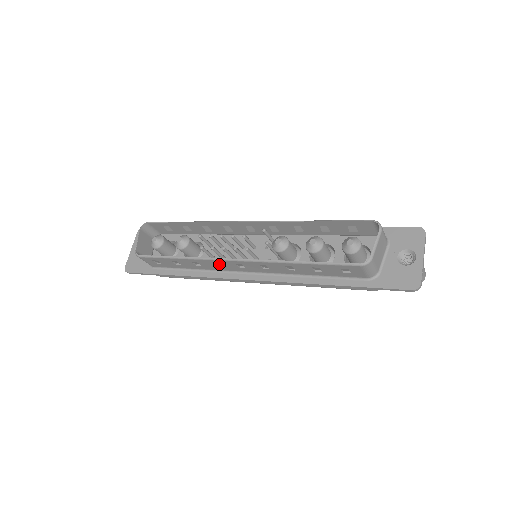
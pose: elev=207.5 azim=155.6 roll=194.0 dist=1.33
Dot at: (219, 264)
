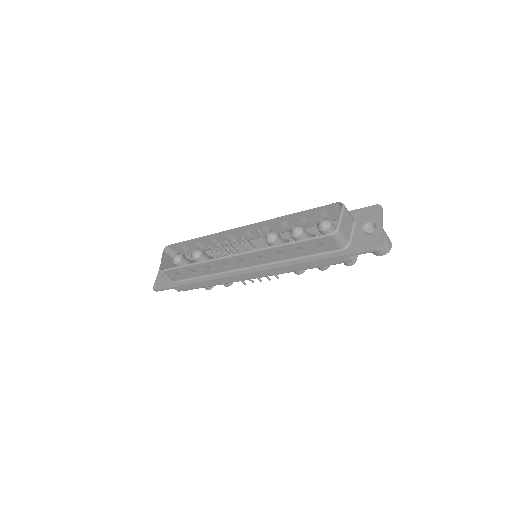
Dot at: (226, 264)
